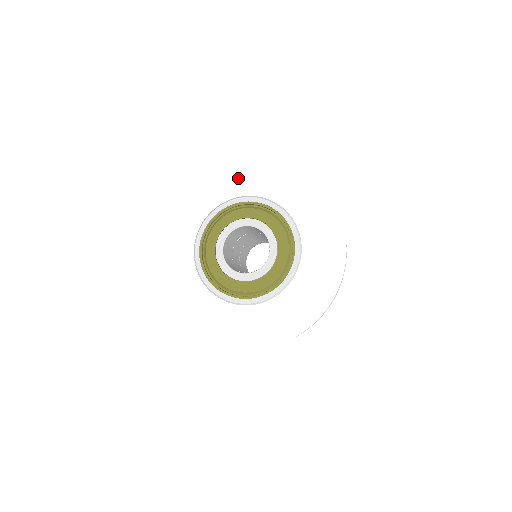
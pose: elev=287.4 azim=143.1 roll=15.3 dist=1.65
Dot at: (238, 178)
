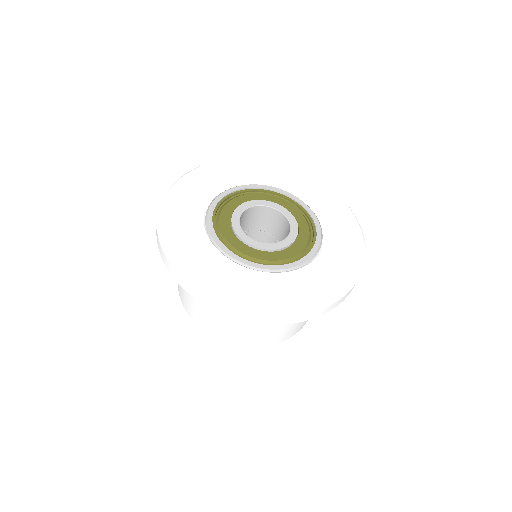
Dot at: (224, 174)
